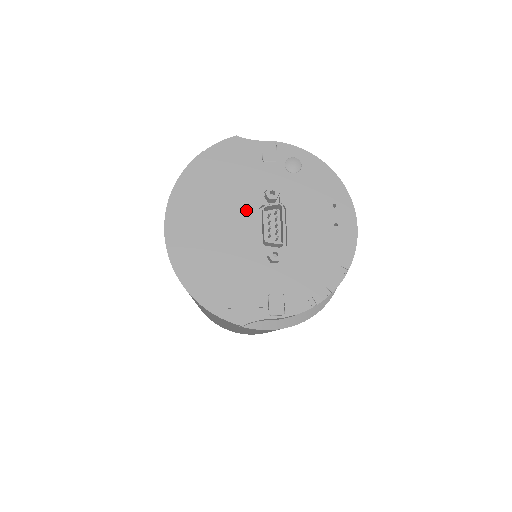
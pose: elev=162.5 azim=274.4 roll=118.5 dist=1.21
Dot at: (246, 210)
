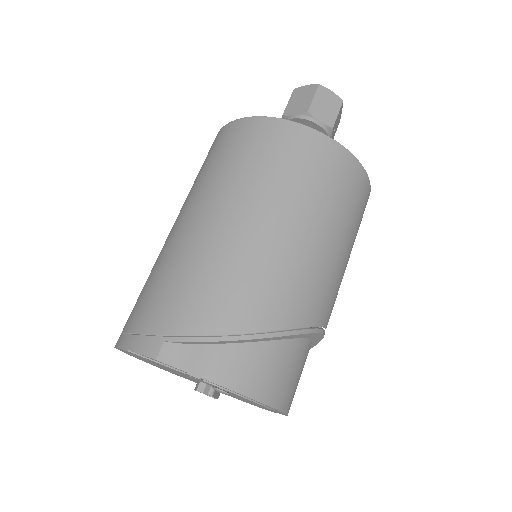
Dot at: occluded
